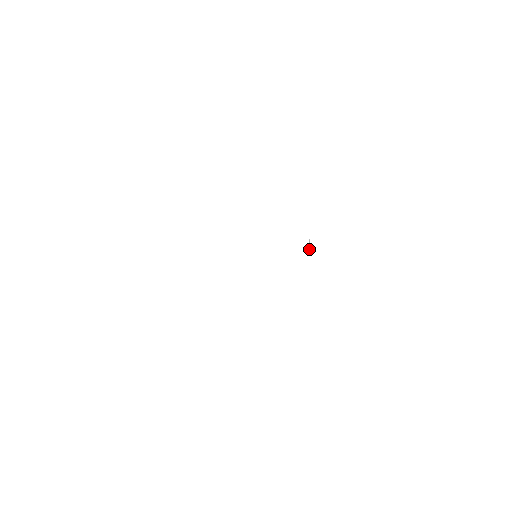
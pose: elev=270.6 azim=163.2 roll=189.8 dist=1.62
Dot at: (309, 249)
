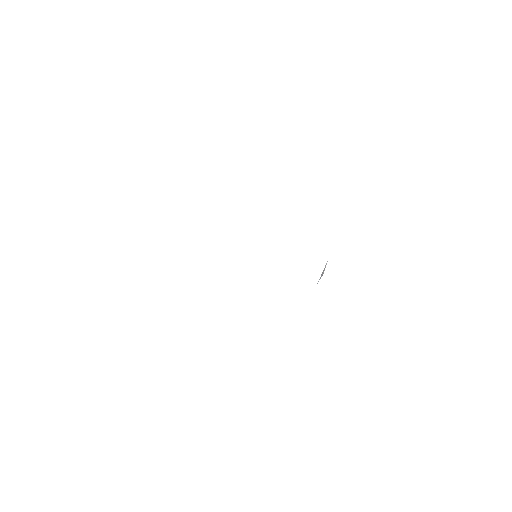
Dot at: (321, 275)
